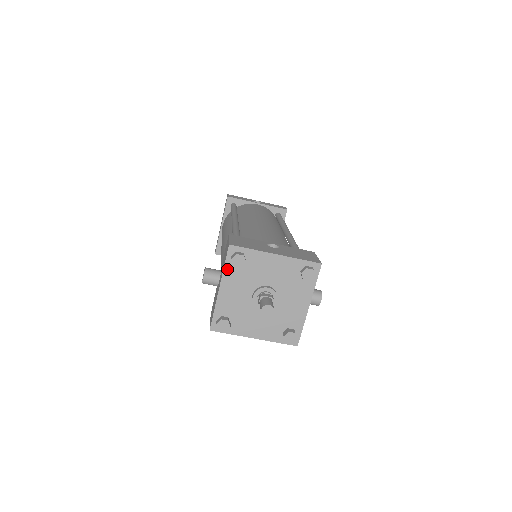
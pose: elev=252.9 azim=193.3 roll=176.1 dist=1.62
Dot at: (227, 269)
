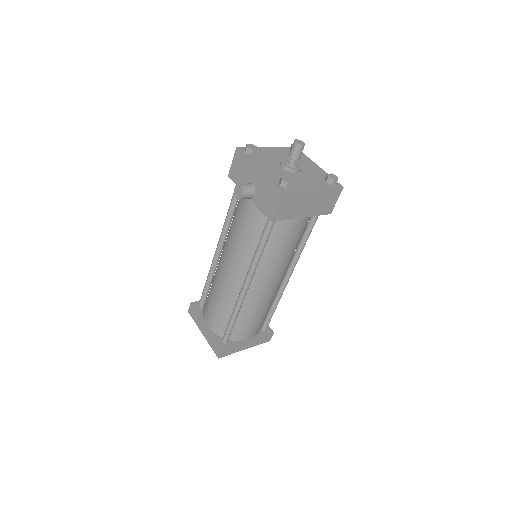
Dot at: (250, 159)
